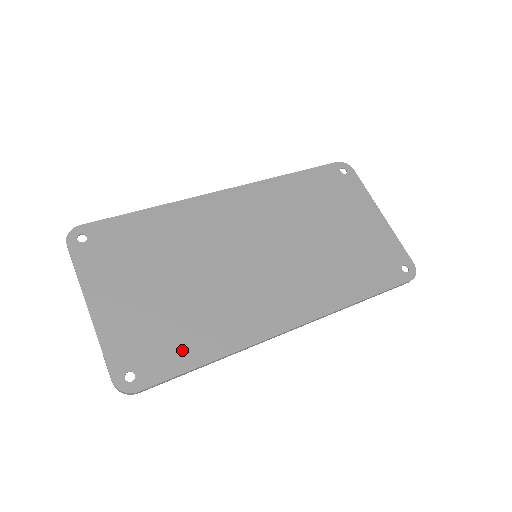
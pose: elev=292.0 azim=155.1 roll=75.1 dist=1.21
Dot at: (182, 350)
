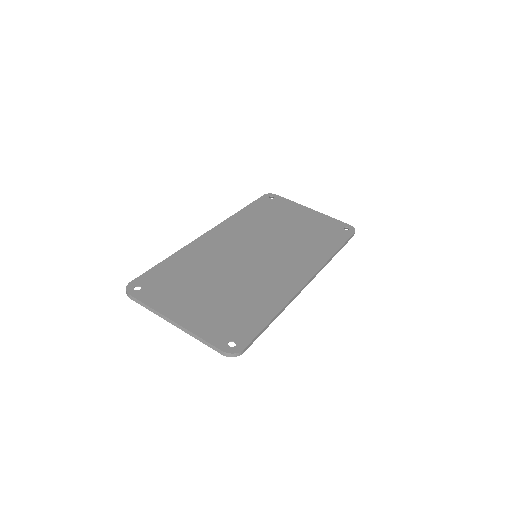
Dot at: (253, 317)
